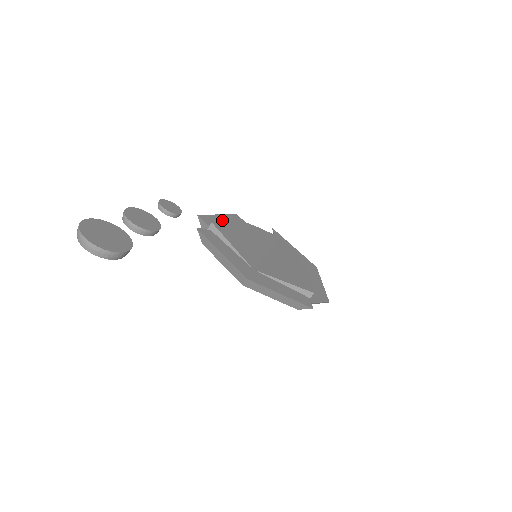
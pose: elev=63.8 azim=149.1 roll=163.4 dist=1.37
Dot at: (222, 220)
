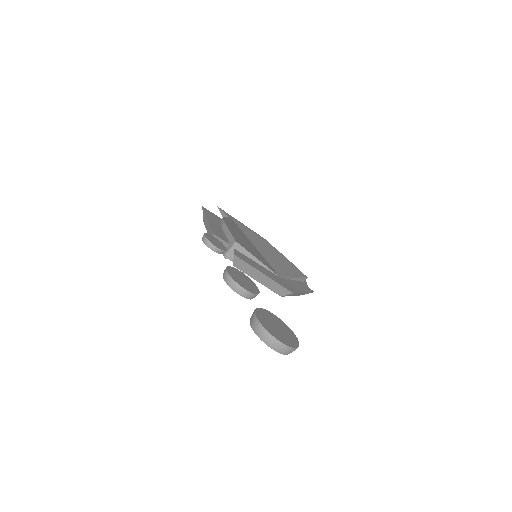
Dot at: (216, 226)
